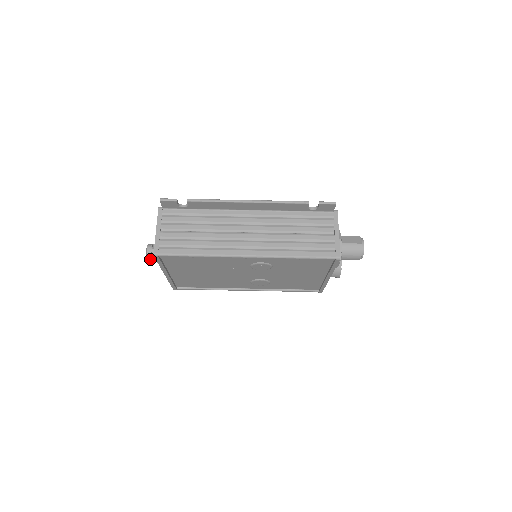
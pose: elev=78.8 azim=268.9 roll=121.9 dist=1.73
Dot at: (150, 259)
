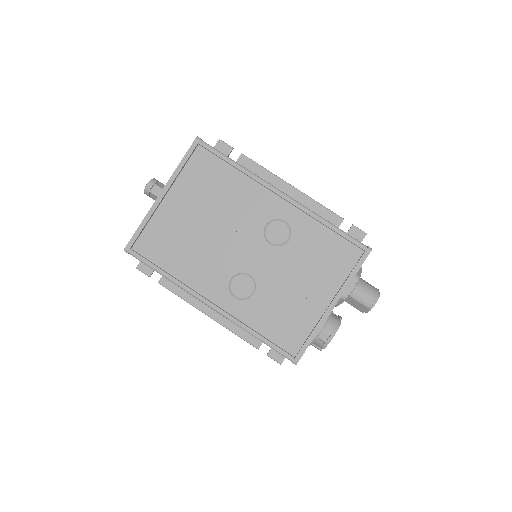
Dot at: (148, 187)
